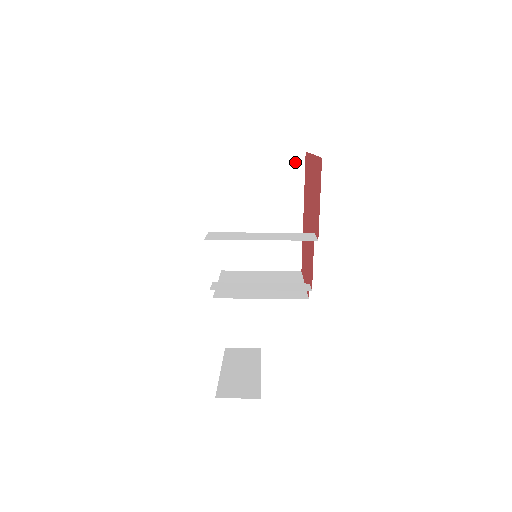
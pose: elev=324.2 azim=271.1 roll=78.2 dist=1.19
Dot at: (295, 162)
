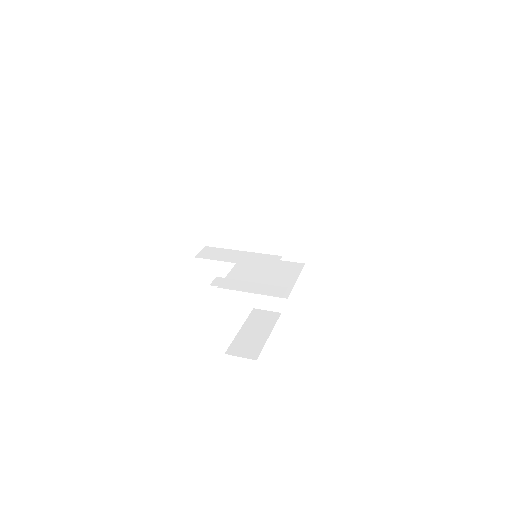
Dot at: (298, 176)
